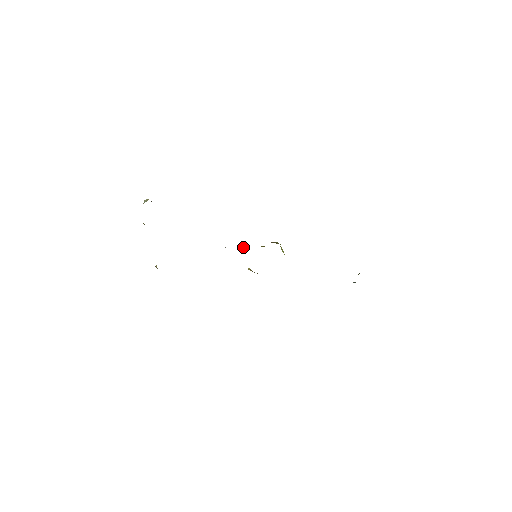
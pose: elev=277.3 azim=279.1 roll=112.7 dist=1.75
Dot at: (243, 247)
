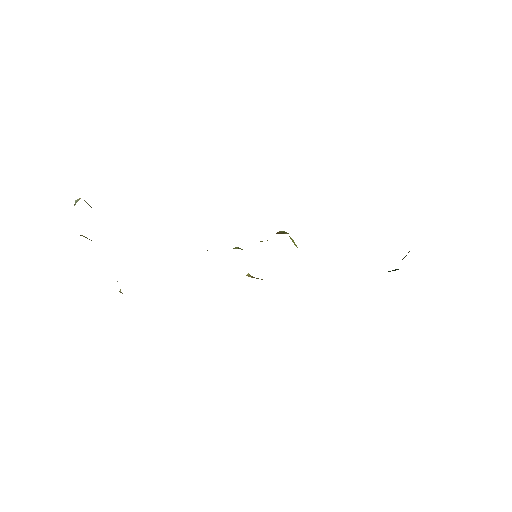
Dot at: occluded
